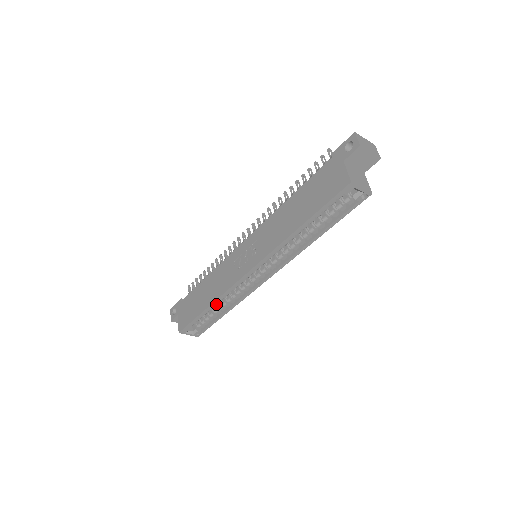
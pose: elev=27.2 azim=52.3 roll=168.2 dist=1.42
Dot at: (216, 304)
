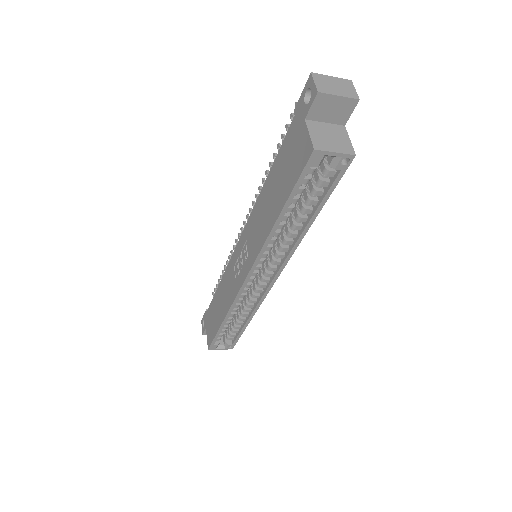
Dot at: (235, 314)
